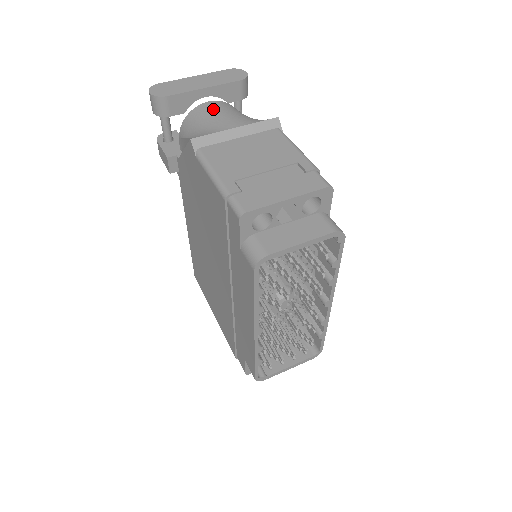
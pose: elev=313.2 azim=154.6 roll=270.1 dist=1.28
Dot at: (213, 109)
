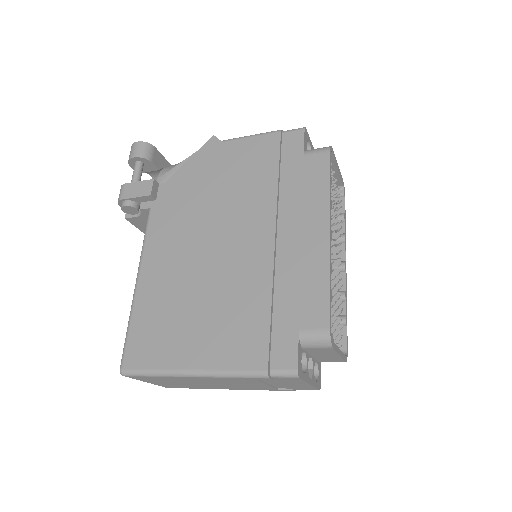
Dot at: occluded
